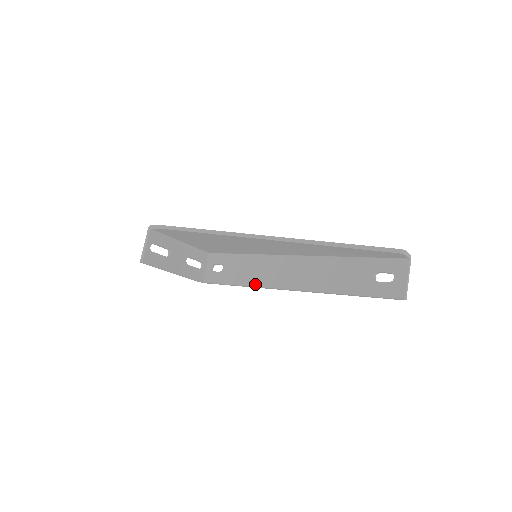
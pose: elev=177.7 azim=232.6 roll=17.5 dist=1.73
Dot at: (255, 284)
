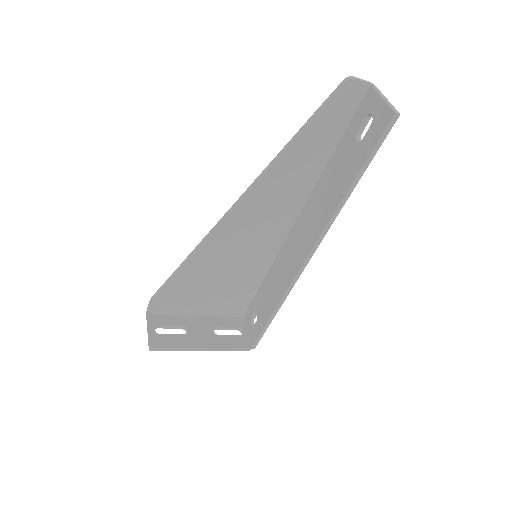
Dot at: (283, 291)
